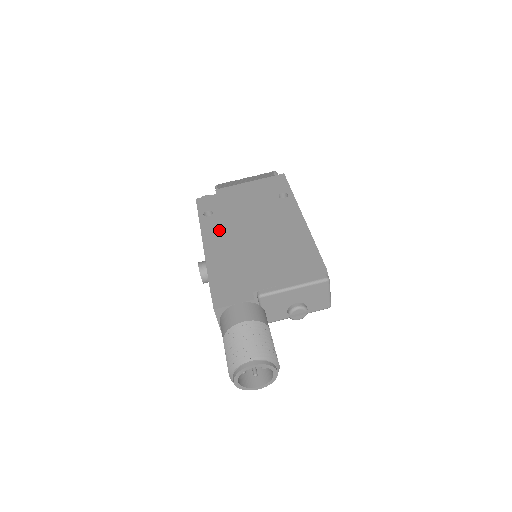
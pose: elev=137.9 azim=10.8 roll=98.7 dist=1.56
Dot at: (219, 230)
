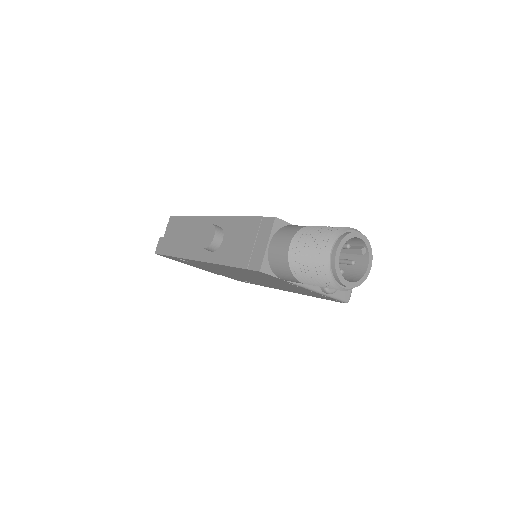
Dot at: occluded
